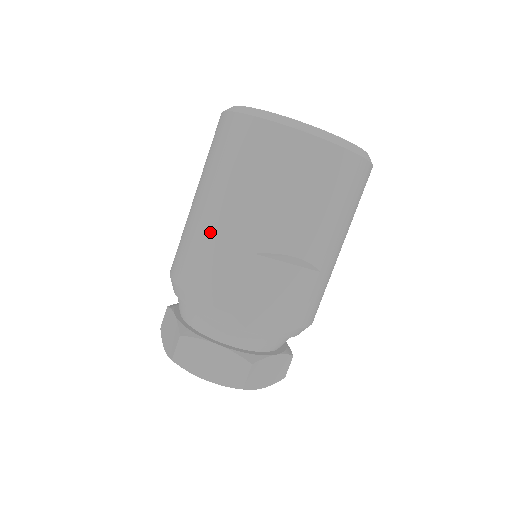
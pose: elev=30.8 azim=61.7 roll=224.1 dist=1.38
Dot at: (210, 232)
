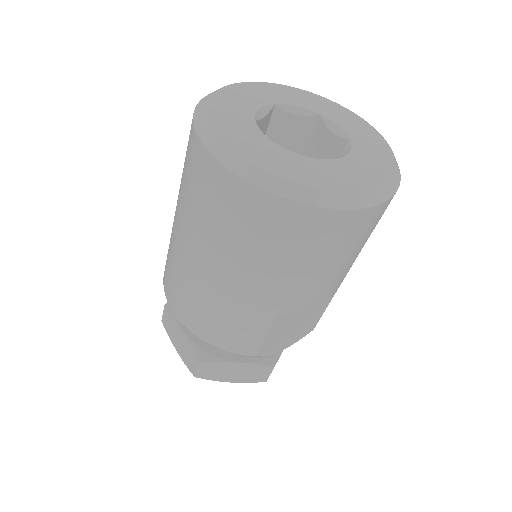
Dot at: (219, 298)
